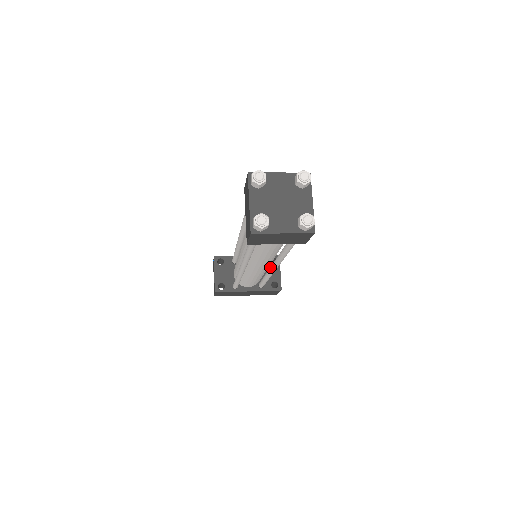
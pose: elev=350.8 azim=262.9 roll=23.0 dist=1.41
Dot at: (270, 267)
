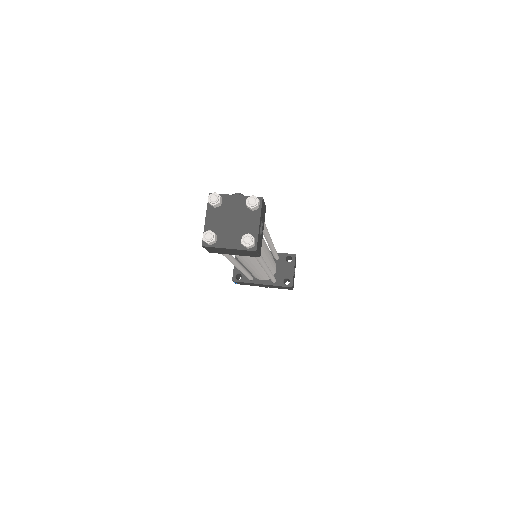
Dot at: occluded
